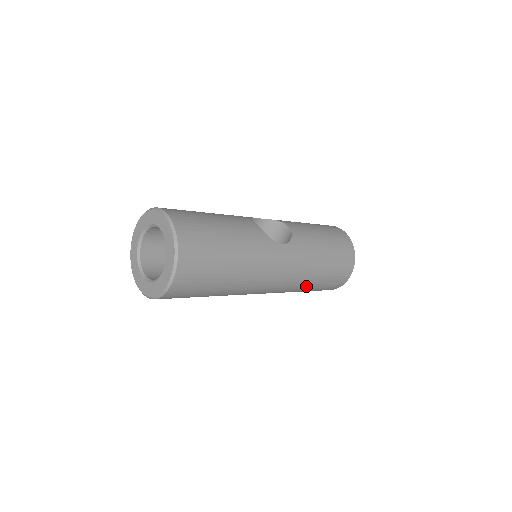
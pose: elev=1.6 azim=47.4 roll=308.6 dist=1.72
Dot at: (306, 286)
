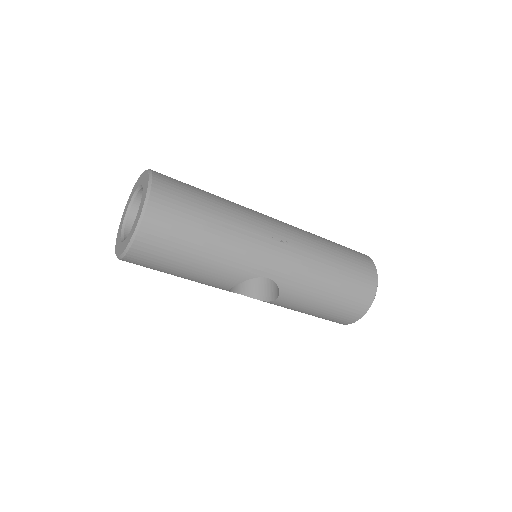
Dot at: (325, 268)
